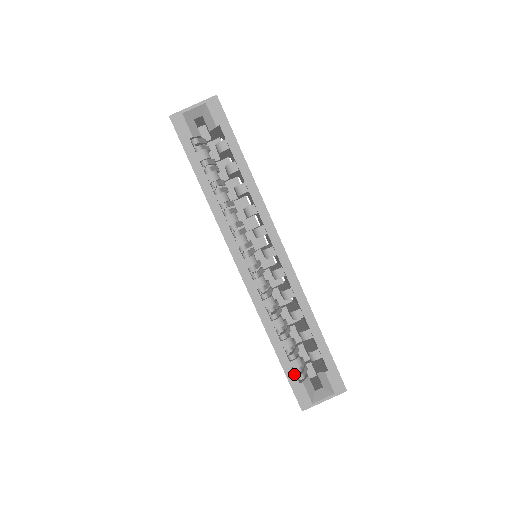
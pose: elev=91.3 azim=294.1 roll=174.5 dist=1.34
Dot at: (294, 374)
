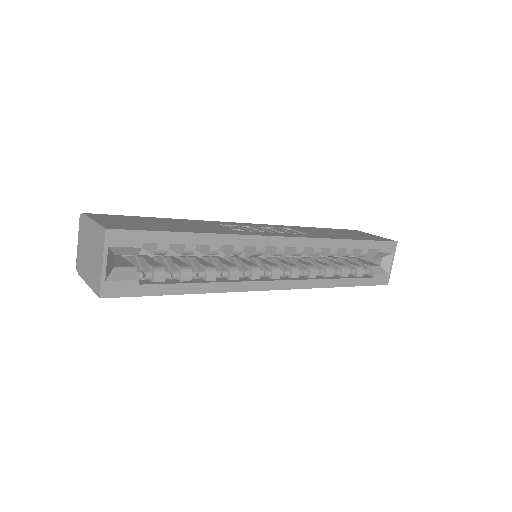
Dot at: (367, 279)
